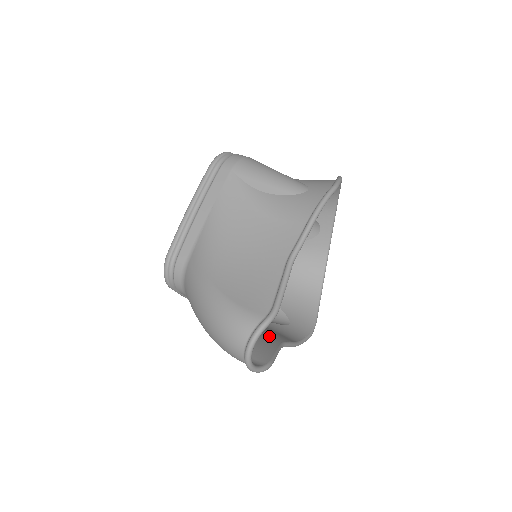
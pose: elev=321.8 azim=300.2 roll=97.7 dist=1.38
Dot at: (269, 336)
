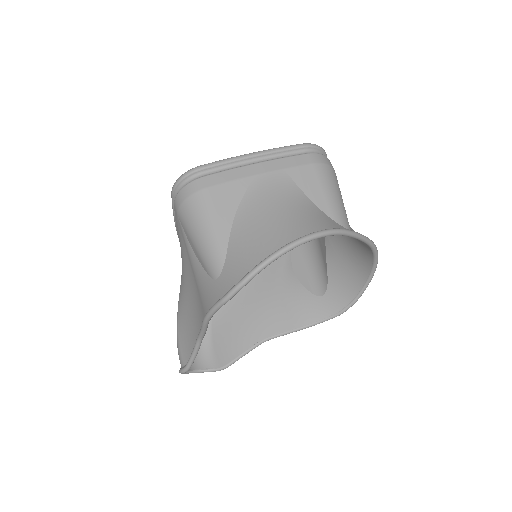
Dot at: (260, 327)
